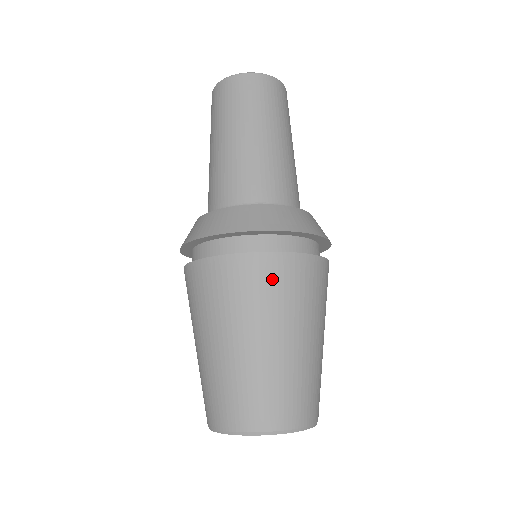
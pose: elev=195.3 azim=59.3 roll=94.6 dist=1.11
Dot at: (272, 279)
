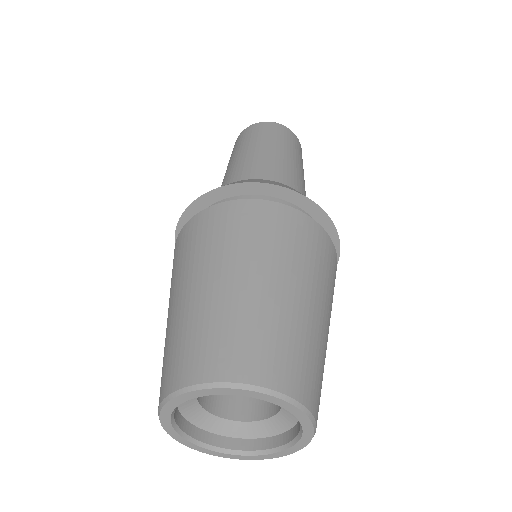
Dot at: (202, 230)
